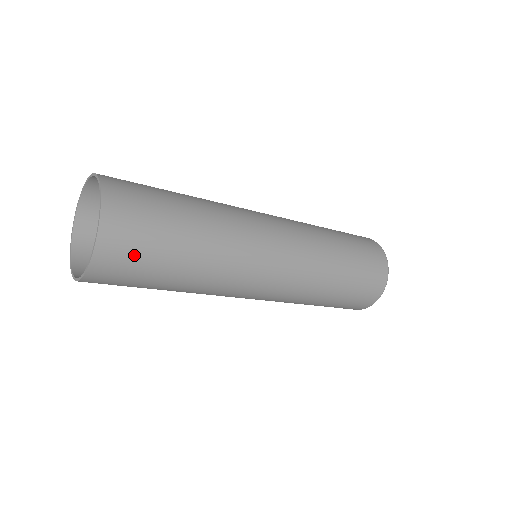
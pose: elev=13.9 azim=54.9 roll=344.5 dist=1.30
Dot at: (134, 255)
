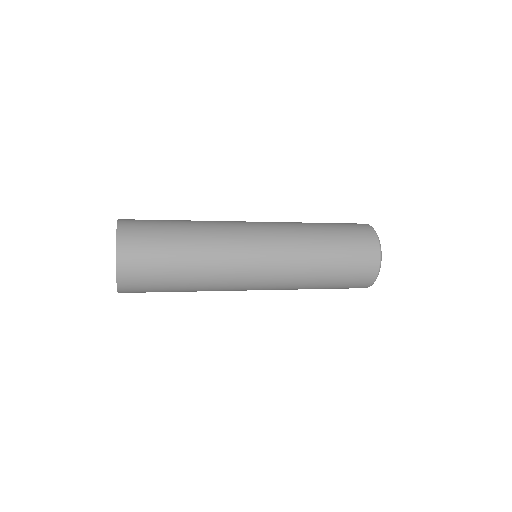
Dot at: (144, 281)
